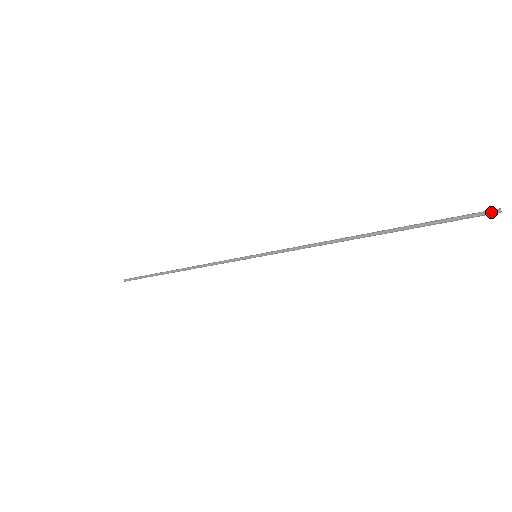
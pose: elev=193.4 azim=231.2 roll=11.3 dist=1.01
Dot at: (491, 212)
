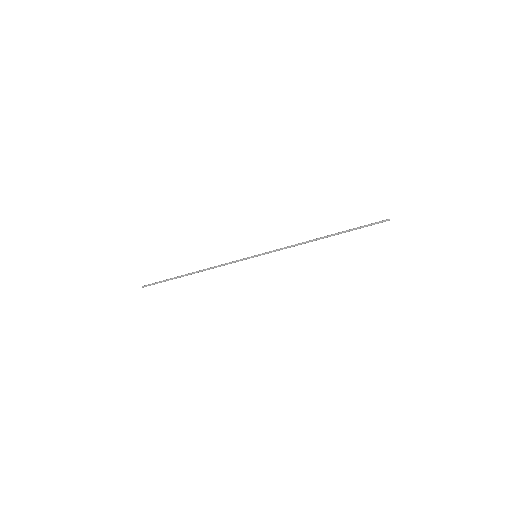
Dot at: (386, 219)
